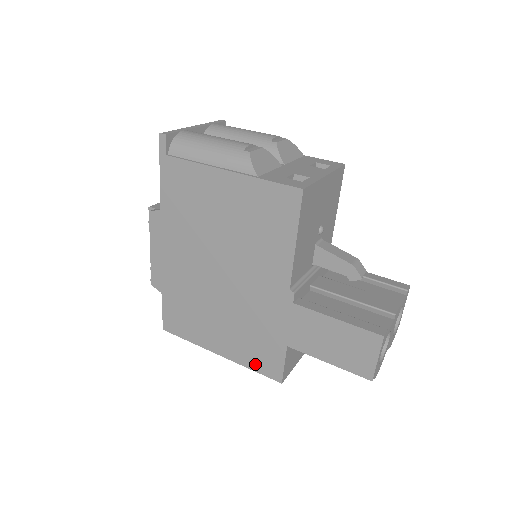
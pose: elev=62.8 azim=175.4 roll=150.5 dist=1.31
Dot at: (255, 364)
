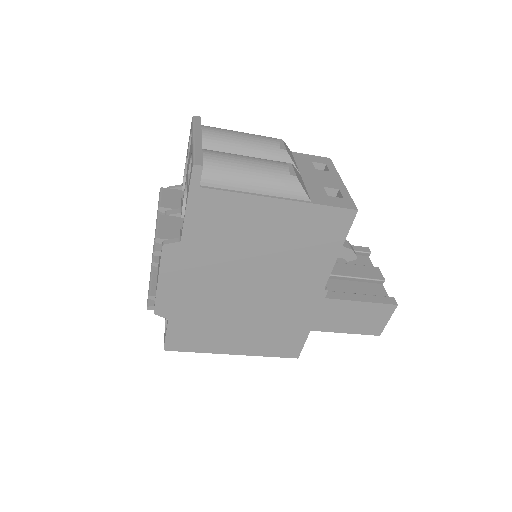
Dot at: (274, 352)
